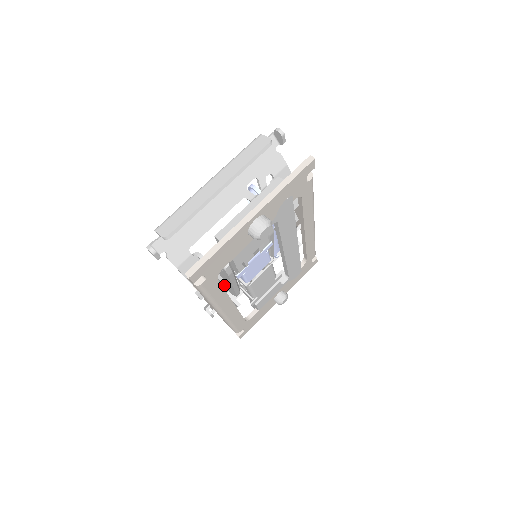
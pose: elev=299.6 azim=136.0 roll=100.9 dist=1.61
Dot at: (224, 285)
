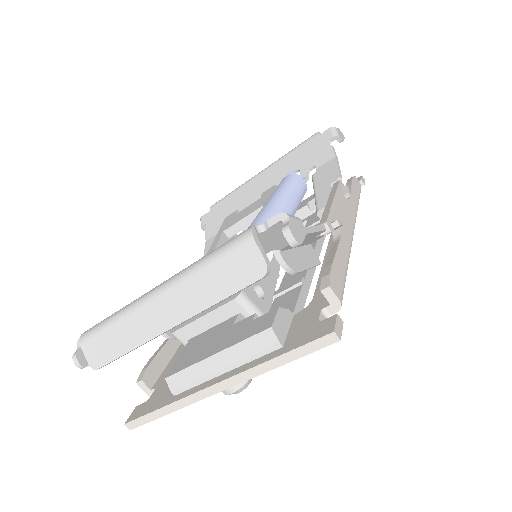
Dot at: occluded
